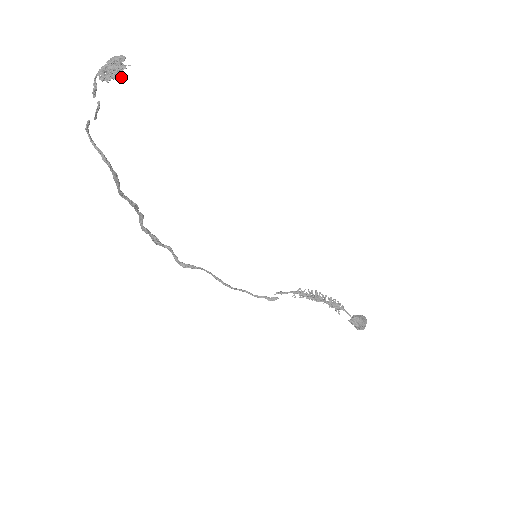
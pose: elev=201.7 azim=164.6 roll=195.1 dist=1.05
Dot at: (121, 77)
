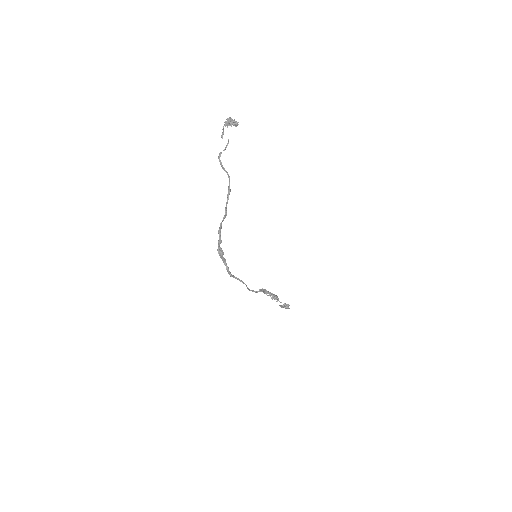
Dot at: occluded
